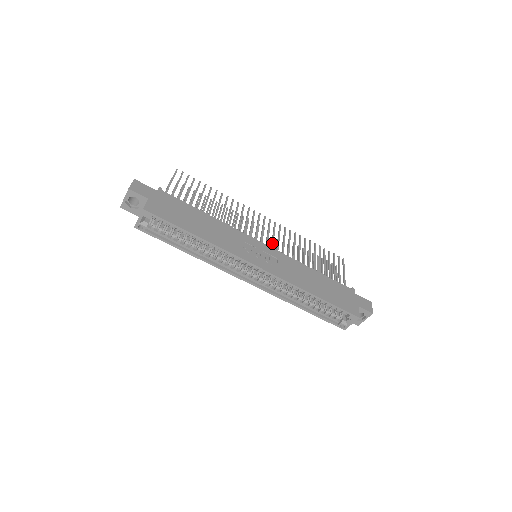
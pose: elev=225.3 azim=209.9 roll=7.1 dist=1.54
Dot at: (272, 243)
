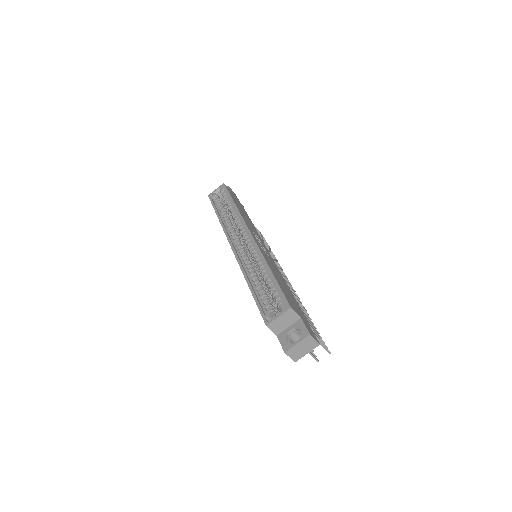
Dot at: occluded
